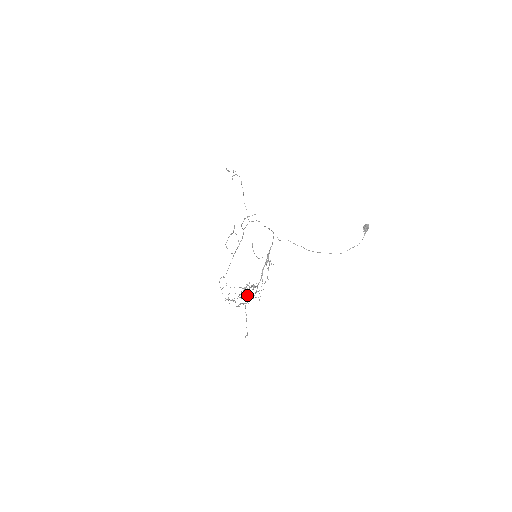
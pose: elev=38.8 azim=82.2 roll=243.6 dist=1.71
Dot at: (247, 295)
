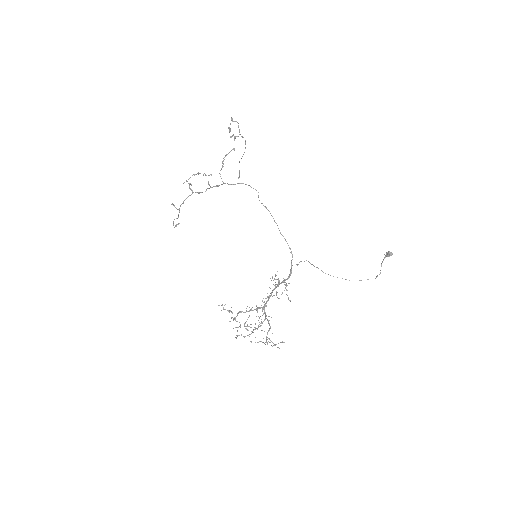
Dot at: occluded
